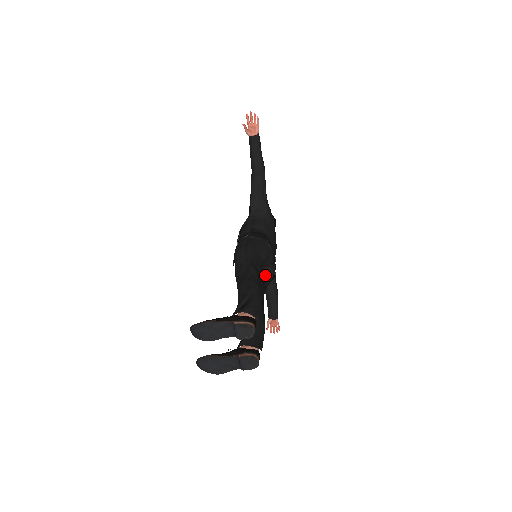
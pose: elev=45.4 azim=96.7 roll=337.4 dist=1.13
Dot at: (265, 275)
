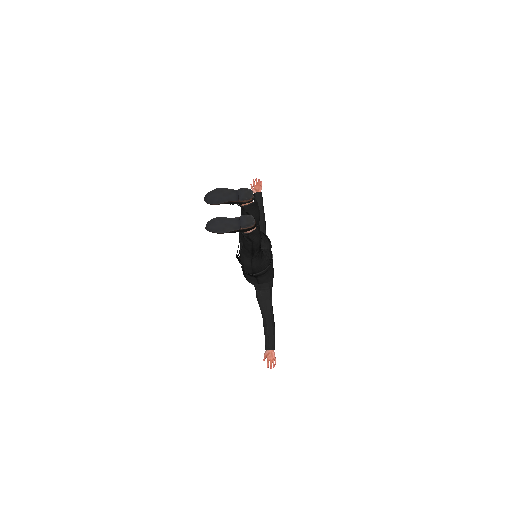
Dot at: (263, 251)
